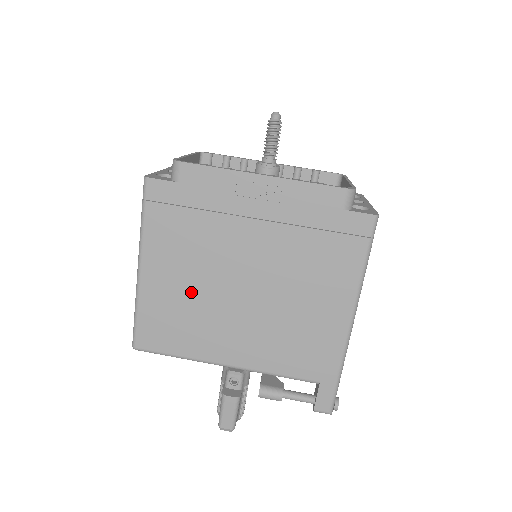
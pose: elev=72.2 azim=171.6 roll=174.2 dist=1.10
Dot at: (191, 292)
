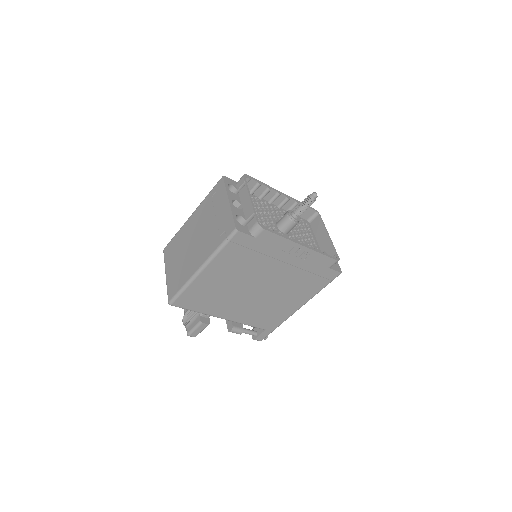
Dot at: (225, 286)
